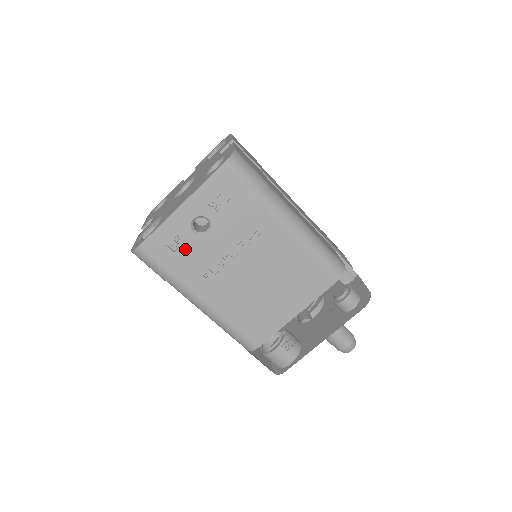
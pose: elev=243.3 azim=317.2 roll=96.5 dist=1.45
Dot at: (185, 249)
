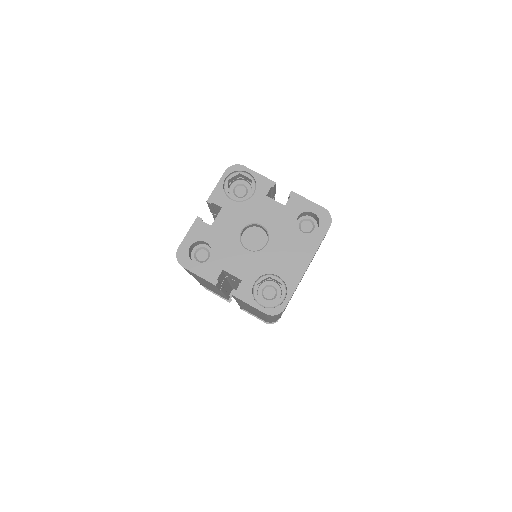
Dot at: occluded
